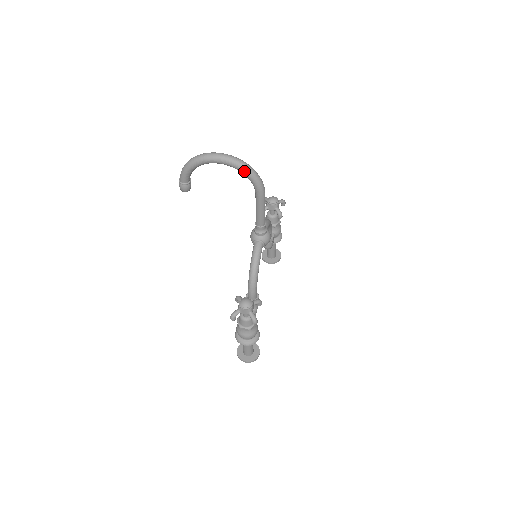
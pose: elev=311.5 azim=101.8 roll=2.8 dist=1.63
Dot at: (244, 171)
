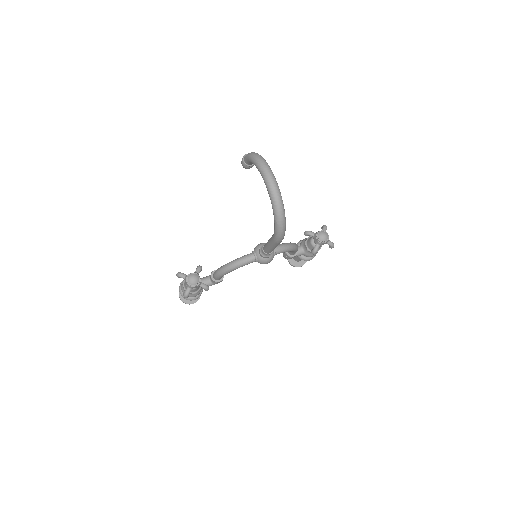
Dot at: (274, 215)
